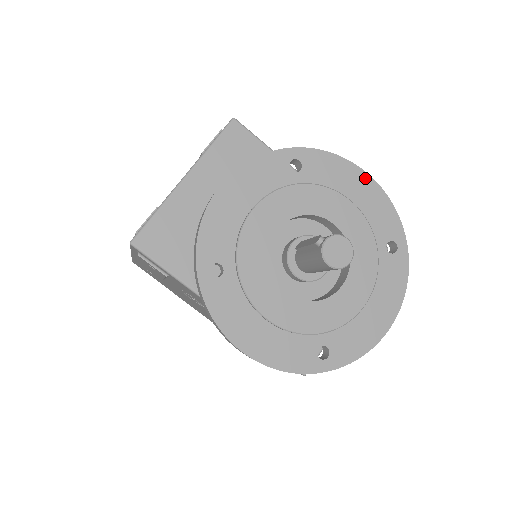
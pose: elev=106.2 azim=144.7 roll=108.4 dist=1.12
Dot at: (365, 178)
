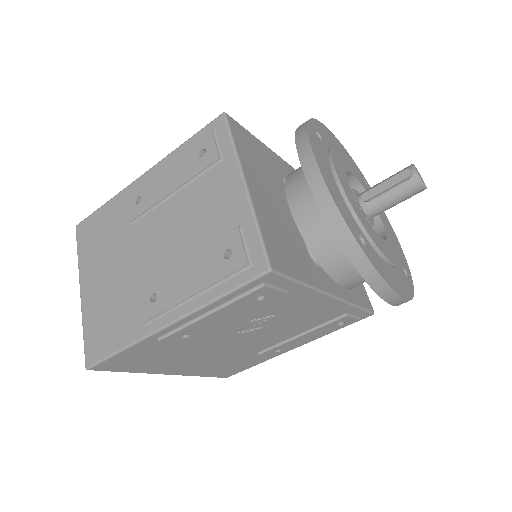
Dot at: (333, 136)
